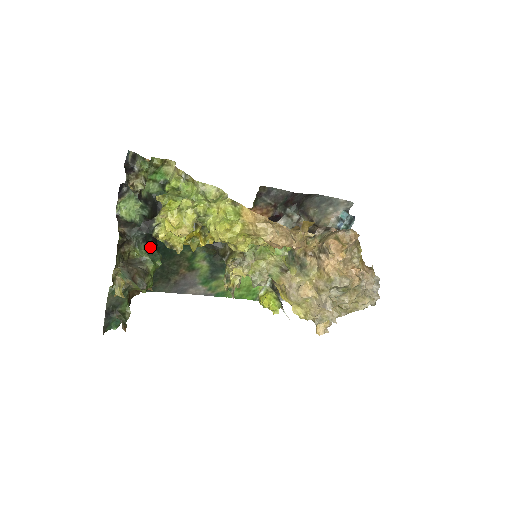
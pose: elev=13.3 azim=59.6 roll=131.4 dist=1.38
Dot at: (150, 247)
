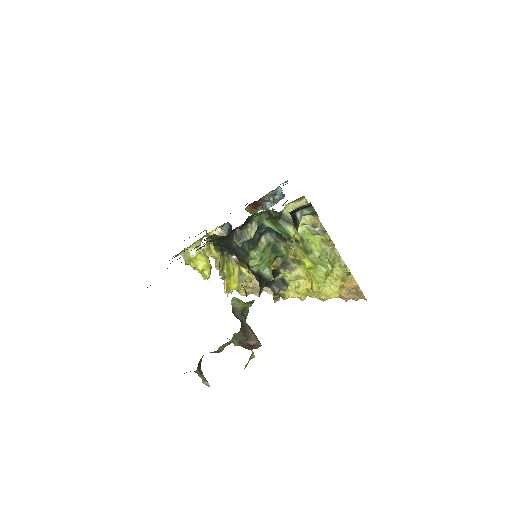
Dot at: (244, 289)
